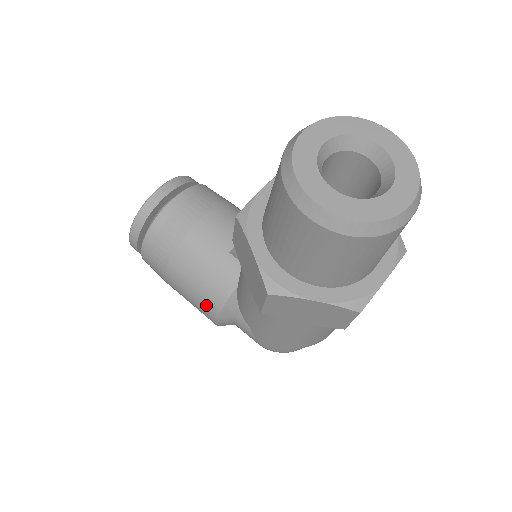
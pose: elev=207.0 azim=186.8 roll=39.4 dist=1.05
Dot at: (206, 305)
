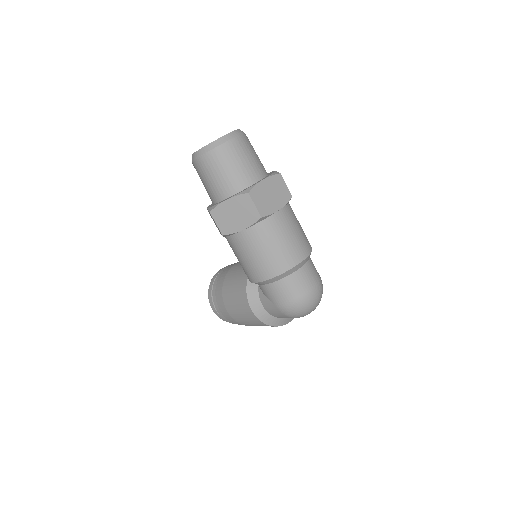
Dot at: (242, 301)
